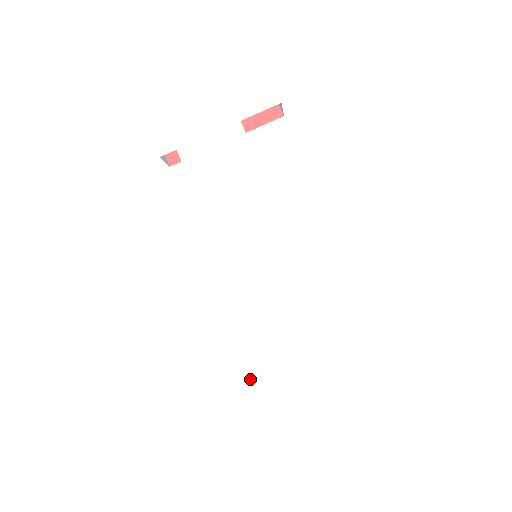
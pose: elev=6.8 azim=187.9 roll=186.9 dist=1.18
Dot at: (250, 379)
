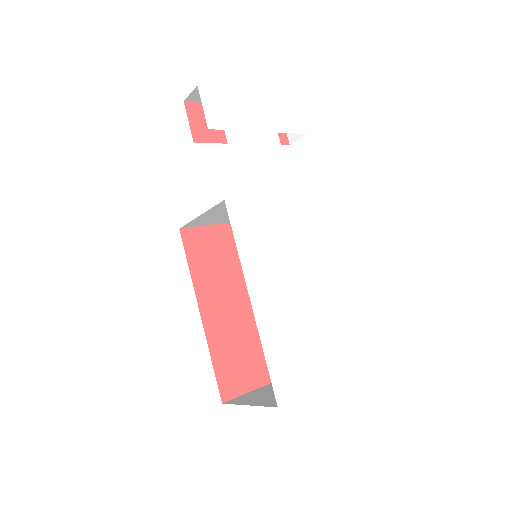
Dot at: (272, 368)
